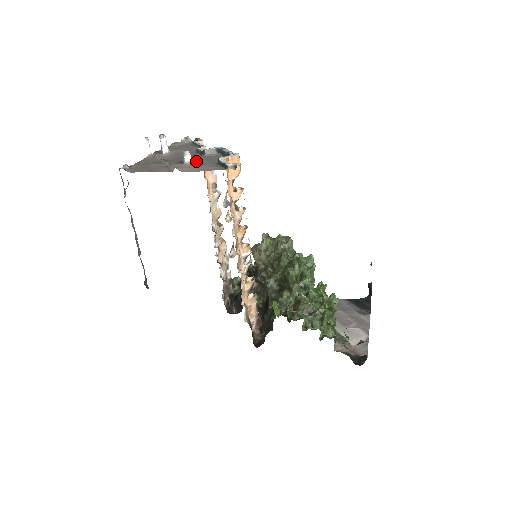
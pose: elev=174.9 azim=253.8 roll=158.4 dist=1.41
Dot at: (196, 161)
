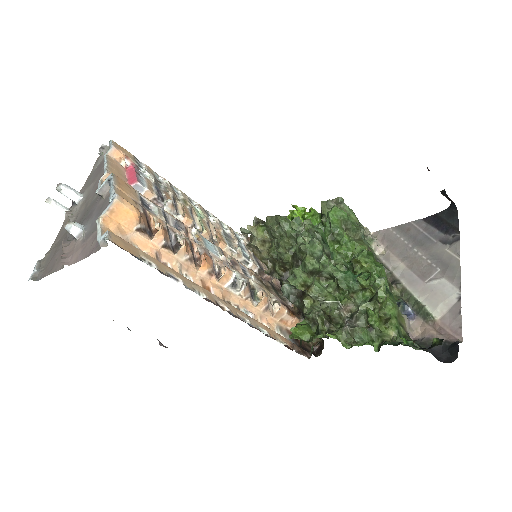
Dot at: (88, 225)
